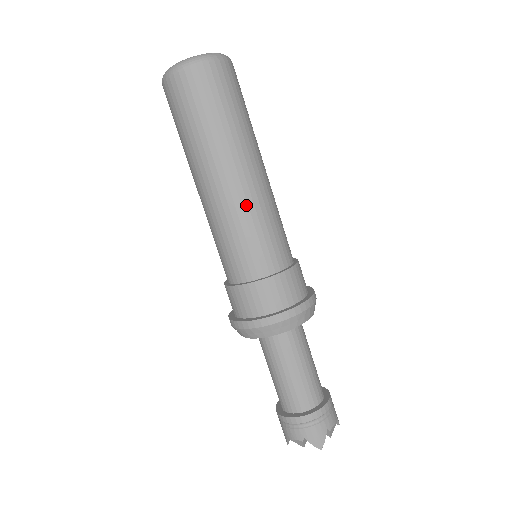
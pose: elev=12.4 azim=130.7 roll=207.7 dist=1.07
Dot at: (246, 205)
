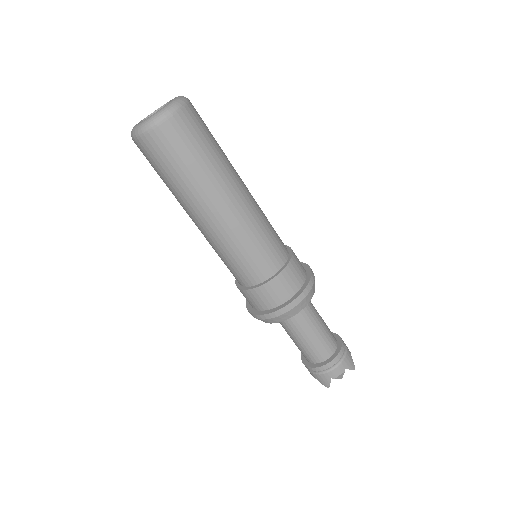
Dot at: (218, 239)
